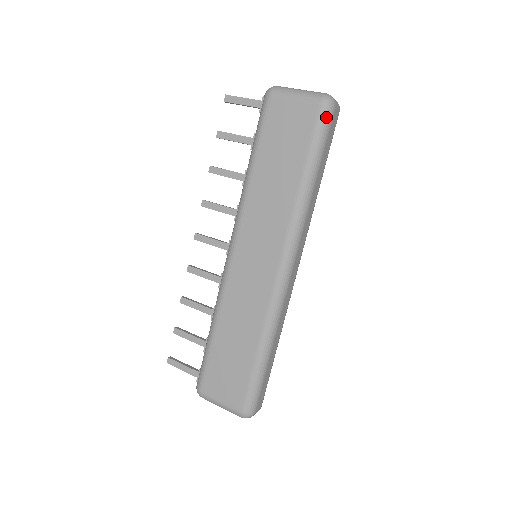
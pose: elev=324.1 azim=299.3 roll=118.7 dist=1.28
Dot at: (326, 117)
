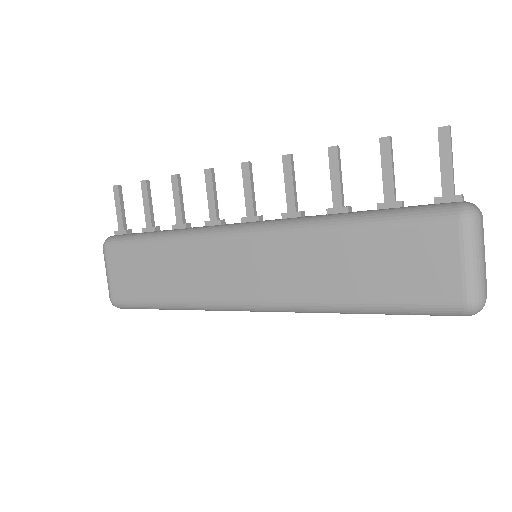
Dot at: (448, 313)
